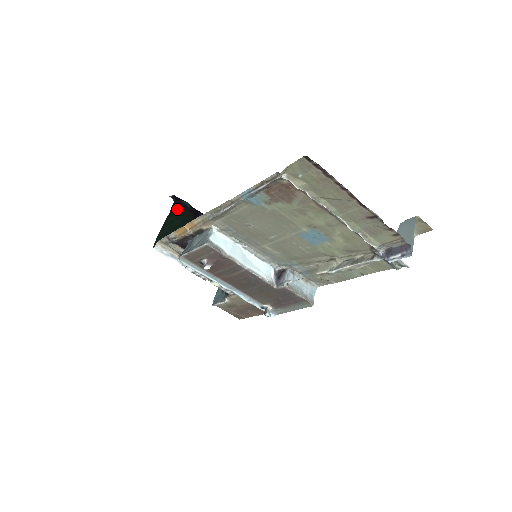
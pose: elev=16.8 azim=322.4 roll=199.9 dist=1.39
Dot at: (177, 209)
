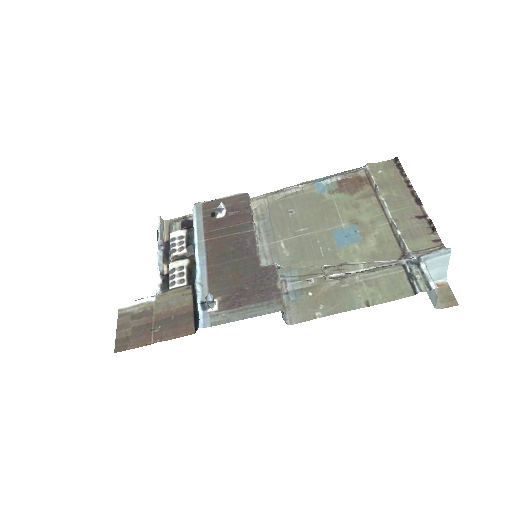
Dot at: occluded
